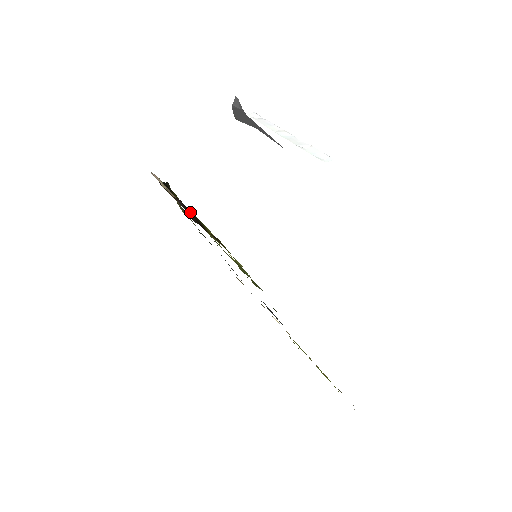
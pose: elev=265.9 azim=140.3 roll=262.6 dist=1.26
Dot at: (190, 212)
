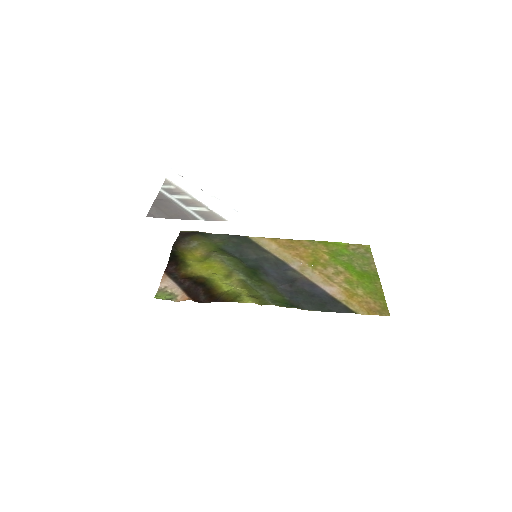
Dot at: (197, 282)
